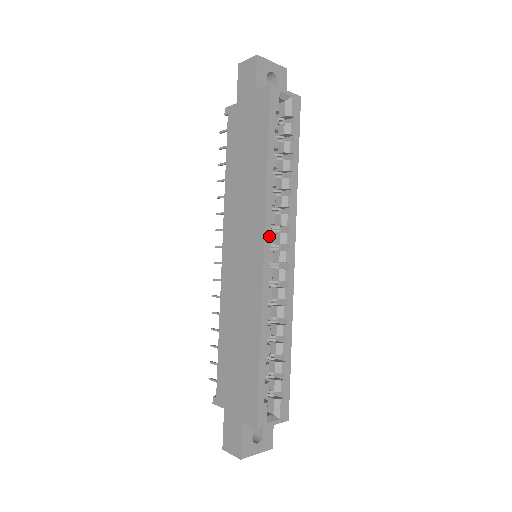
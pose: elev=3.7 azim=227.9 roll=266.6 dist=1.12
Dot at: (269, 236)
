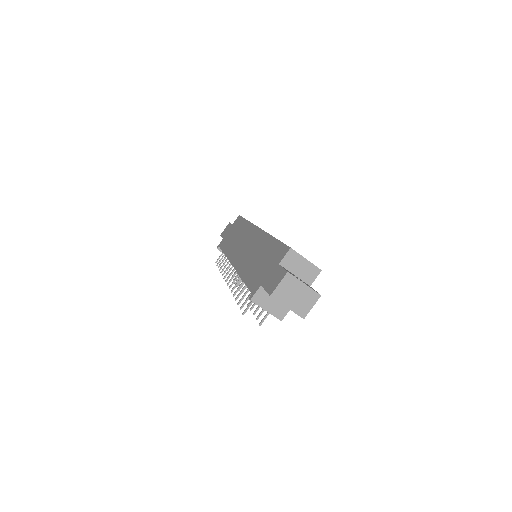
Dot at: occluded
